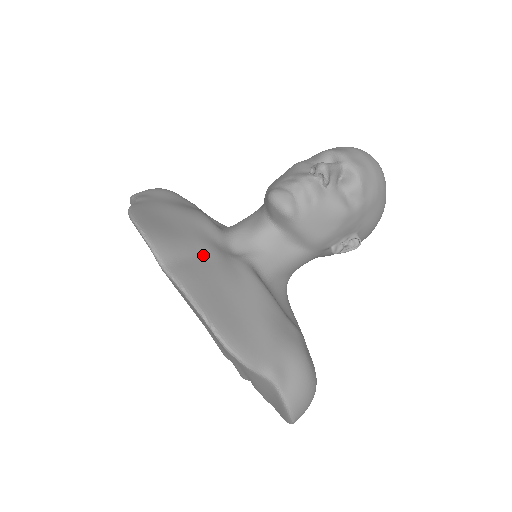
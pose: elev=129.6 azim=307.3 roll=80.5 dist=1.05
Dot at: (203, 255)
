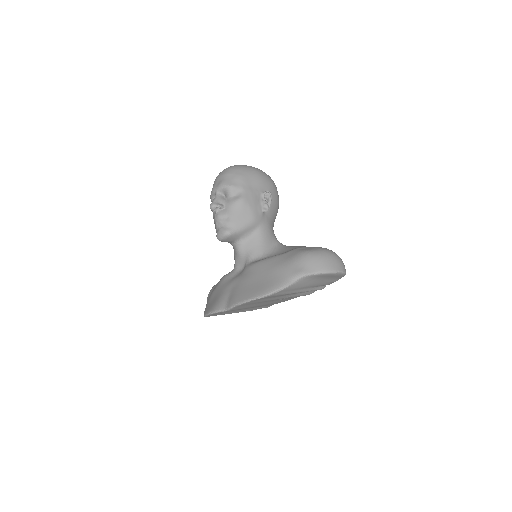
Dot at: (232, 287)
